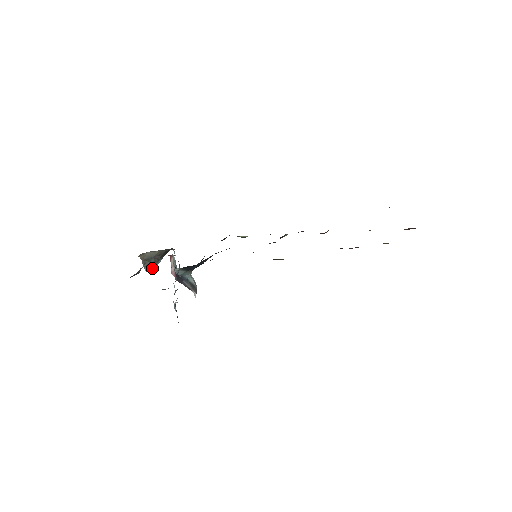
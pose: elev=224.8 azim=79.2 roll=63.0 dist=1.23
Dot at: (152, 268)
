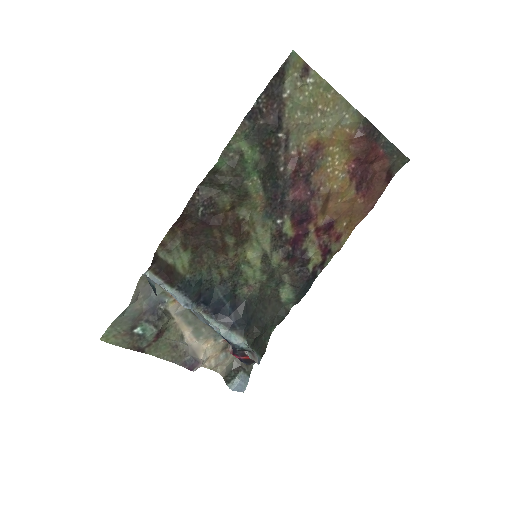
Dot at: (236, 384)
